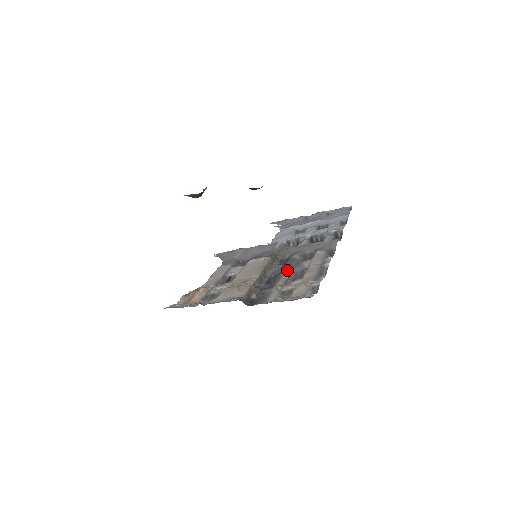
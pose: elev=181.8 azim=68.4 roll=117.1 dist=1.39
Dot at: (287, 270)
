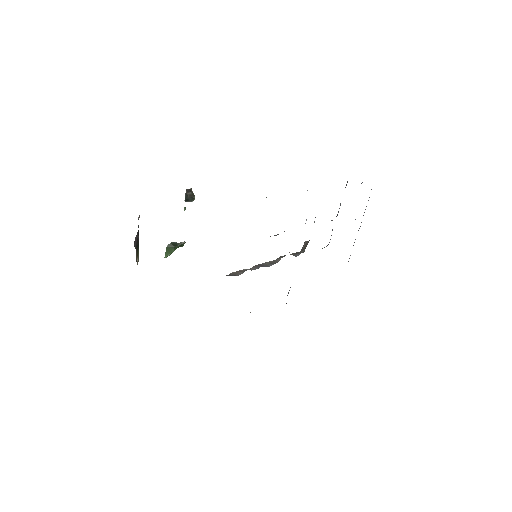
Dot at: occluded
